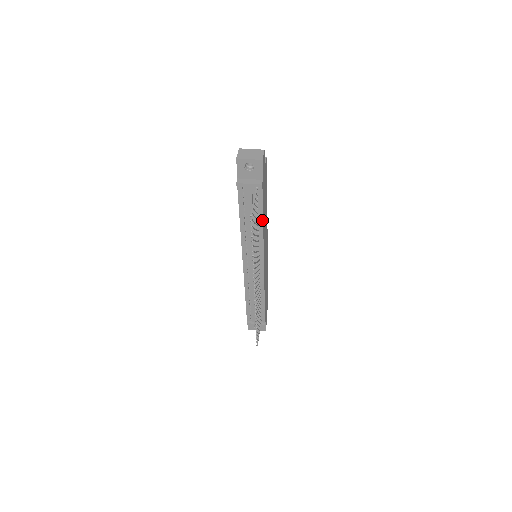
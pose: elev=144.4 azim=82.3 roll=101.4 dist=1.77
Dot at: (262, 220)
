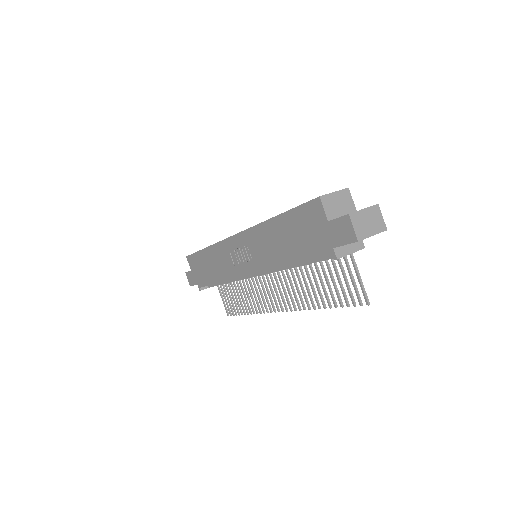
Dot at: occluded
